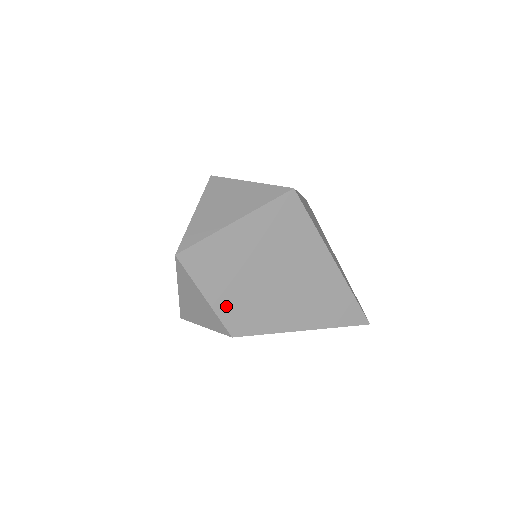
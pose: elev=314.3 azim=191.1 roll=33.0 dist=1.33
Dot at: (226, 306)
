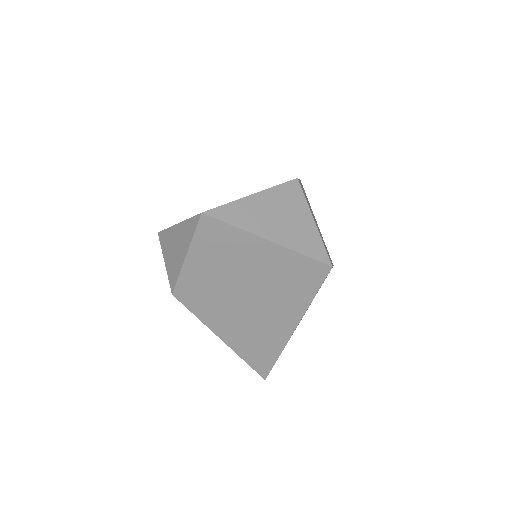
Dot at: (193, 275)
